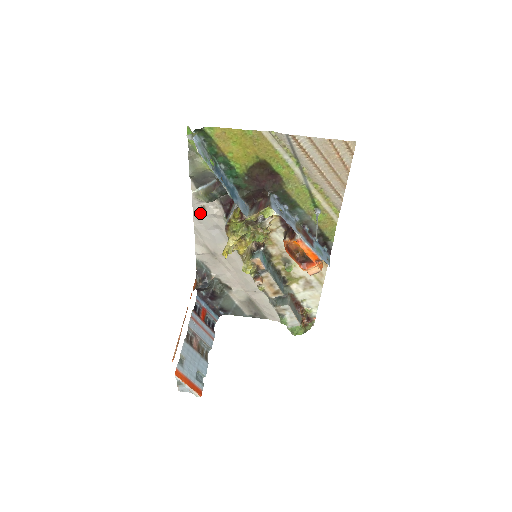
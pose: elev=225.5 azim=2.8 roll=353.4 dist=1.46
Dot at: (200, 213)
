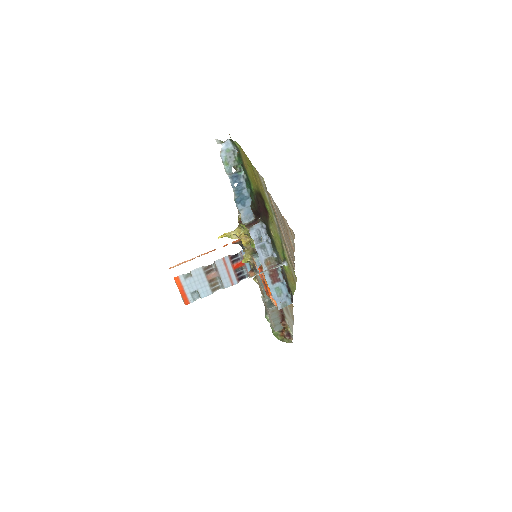
Dot at: occluded
